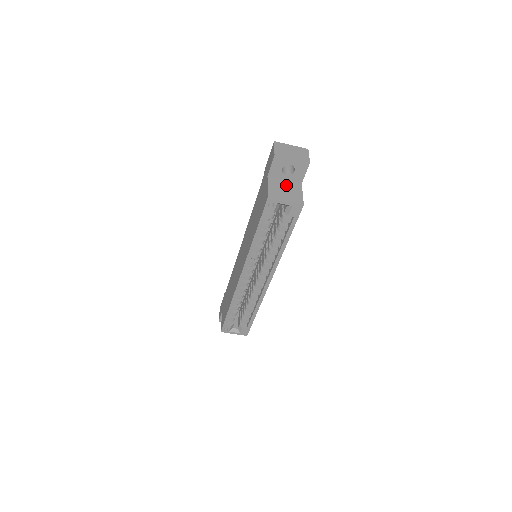
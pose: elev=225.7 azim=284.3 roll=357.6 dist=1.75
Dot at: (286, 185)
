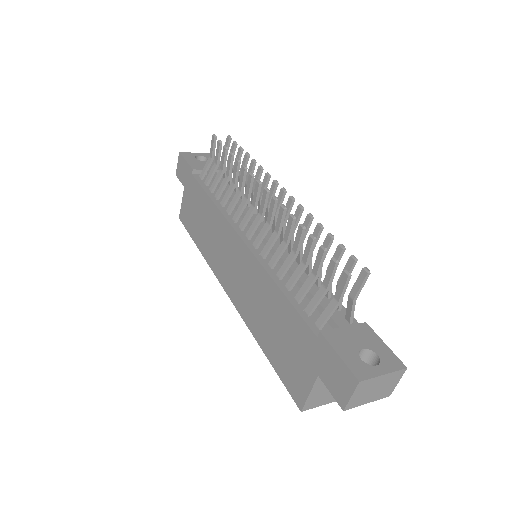
Dot at: occluded
